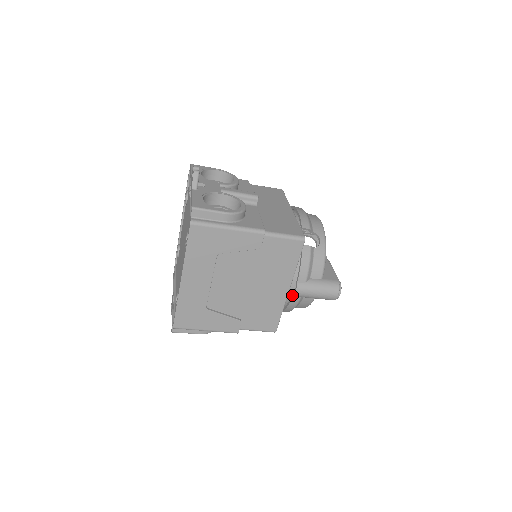
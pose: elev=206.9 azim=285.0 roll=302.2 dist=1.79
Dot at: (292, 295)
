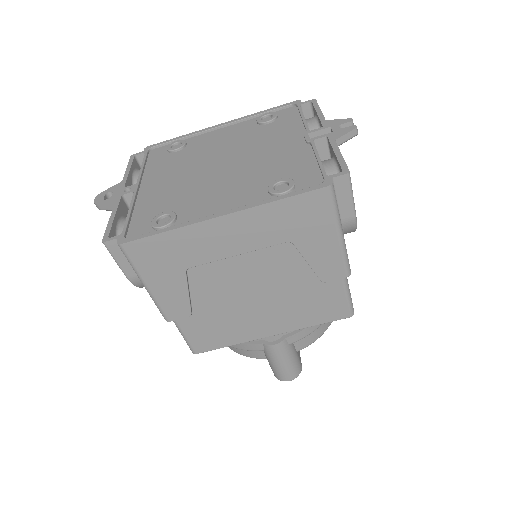
Dot at: (262, 341)
